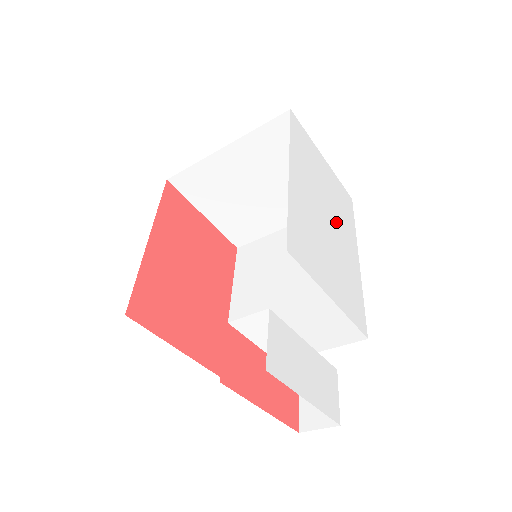
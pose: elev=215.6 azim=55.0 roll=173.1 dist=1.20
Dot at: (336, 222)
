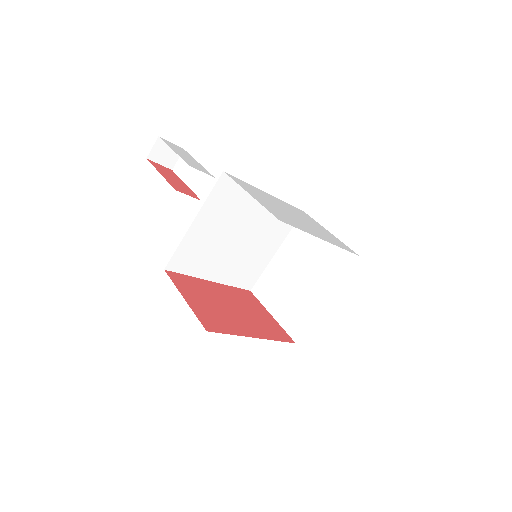
Dot at: (307, 224)
